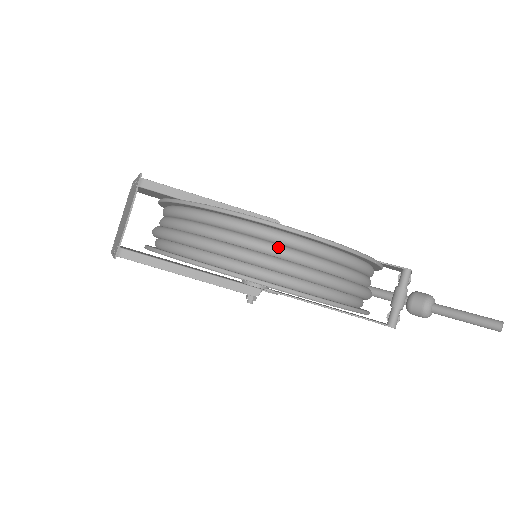
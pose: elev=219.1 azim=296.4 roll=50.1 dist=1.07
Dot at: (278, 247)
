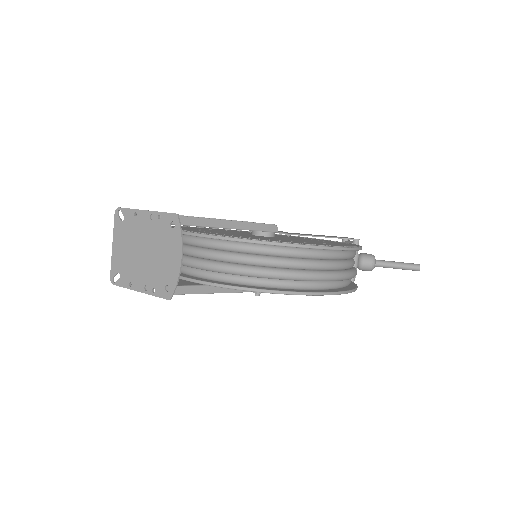
Dot at: (328, 263)
